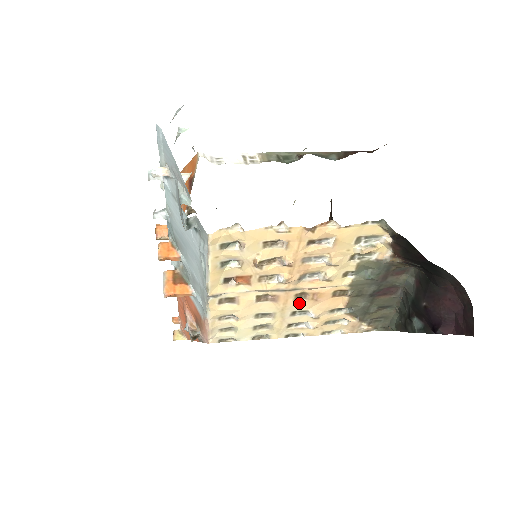
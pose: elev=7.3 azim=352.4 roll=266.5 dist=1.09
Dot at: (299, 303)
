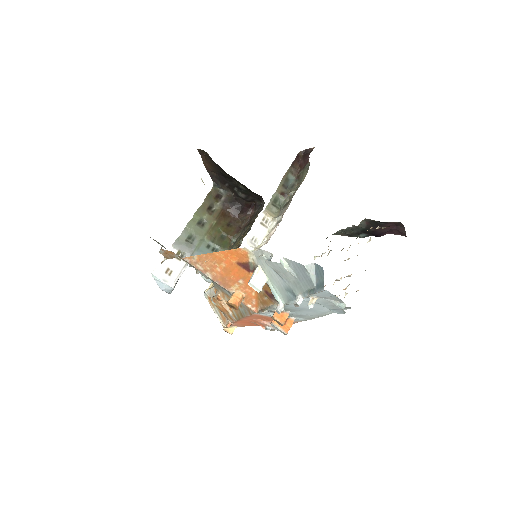
Dot at: occluded
